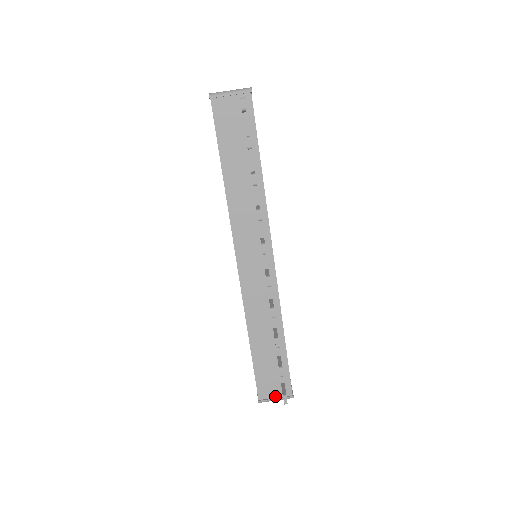
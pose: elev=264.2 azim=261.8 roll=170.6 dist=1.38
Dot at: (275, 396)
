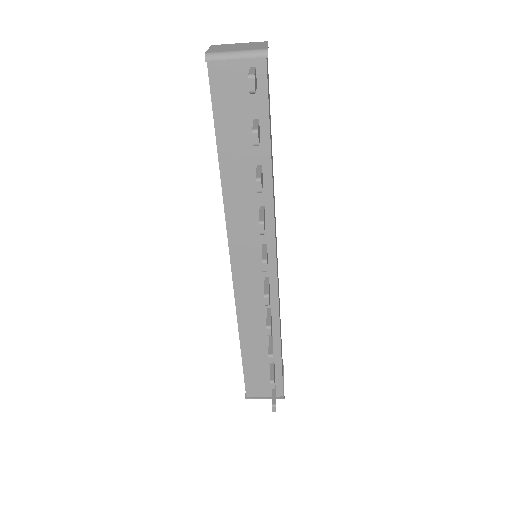
Dot at: (264, 395)
